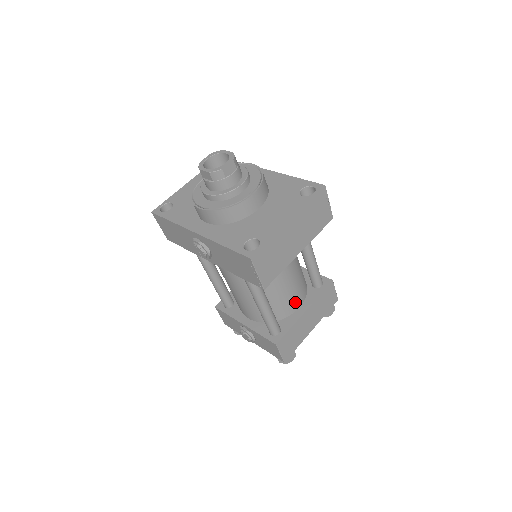
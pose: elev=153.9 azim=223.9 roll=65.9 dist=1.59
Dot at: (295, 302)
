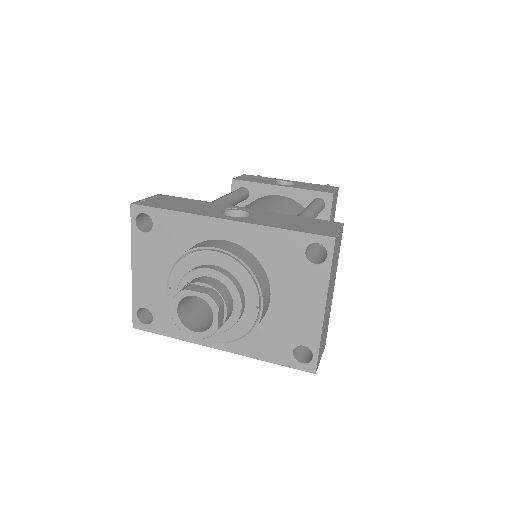
Dot at: occluded
